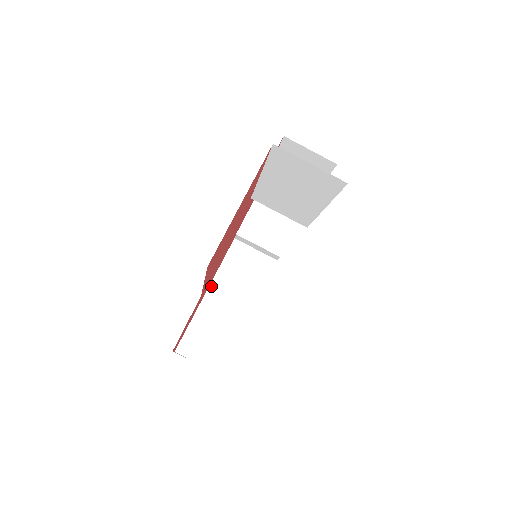
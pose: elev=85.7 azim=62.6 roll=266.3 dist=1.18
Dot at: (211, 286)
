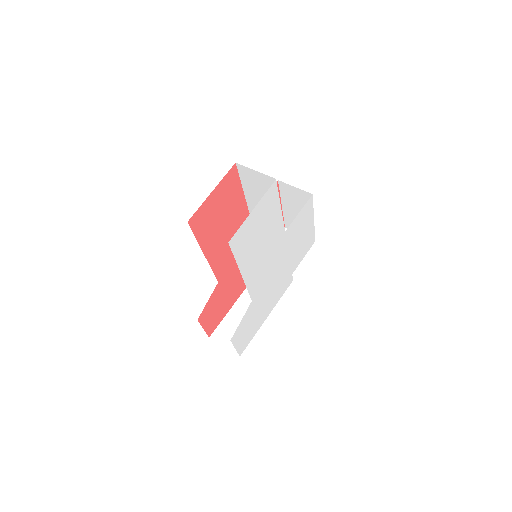
Dot at: (242, 295)
